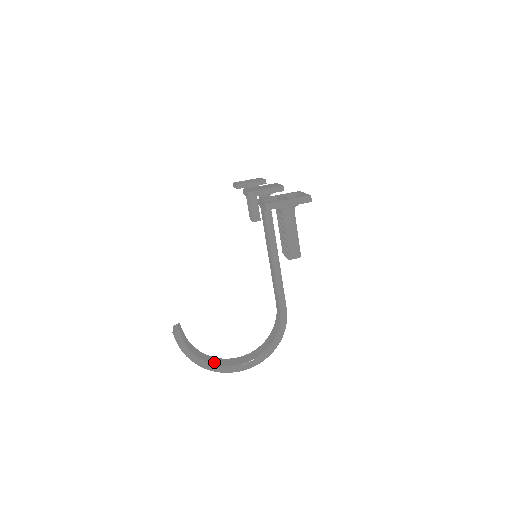
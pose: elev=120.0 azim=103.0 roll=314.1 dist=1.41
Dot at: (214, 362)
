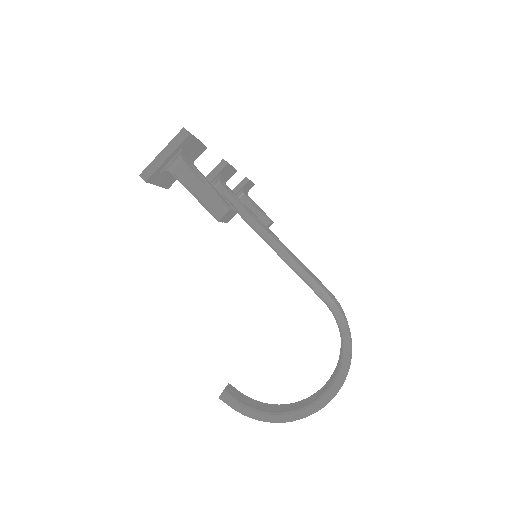
Dot at: (290, 409)
